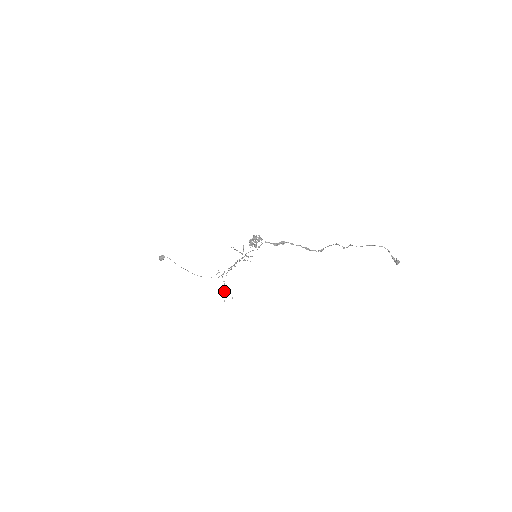
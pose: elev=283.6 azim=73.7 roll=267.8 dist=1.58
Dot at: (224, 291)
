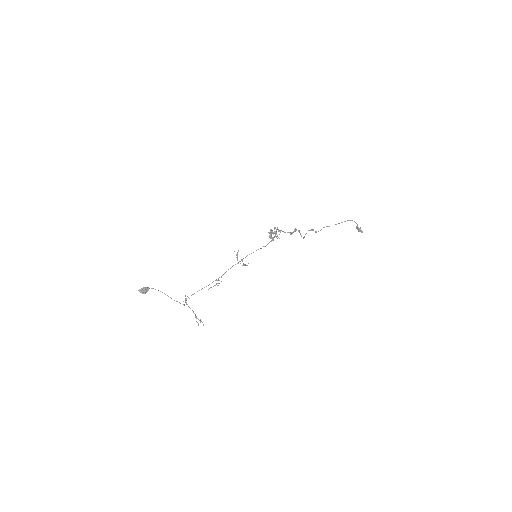
Dot at: (196, 317)
